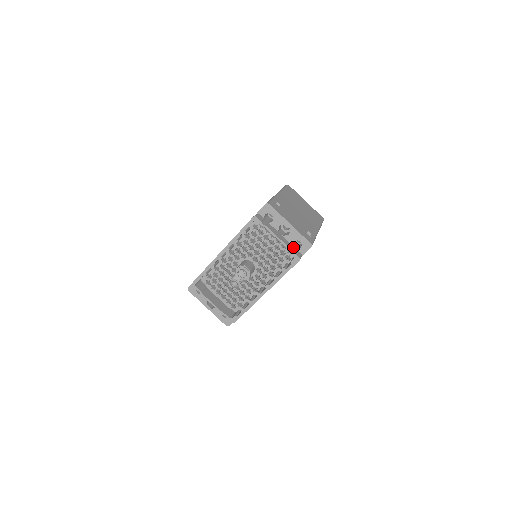
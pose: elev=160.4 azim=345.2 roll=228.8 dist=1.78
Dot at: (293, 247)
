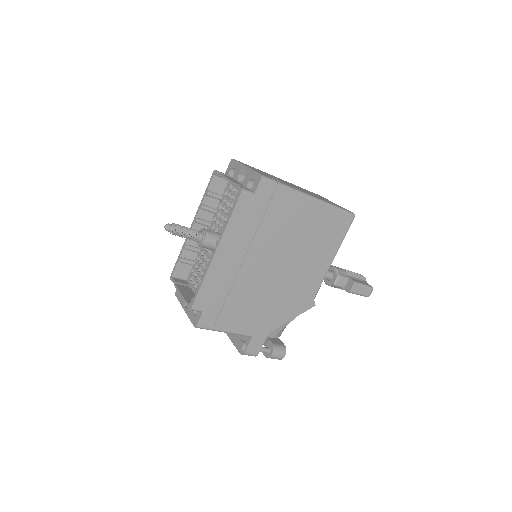
Dot at: occluded
